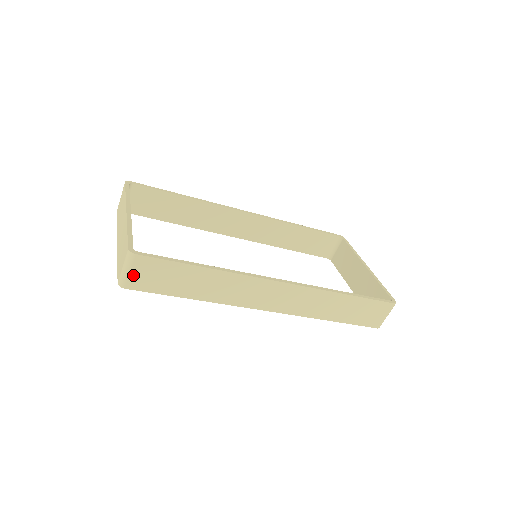
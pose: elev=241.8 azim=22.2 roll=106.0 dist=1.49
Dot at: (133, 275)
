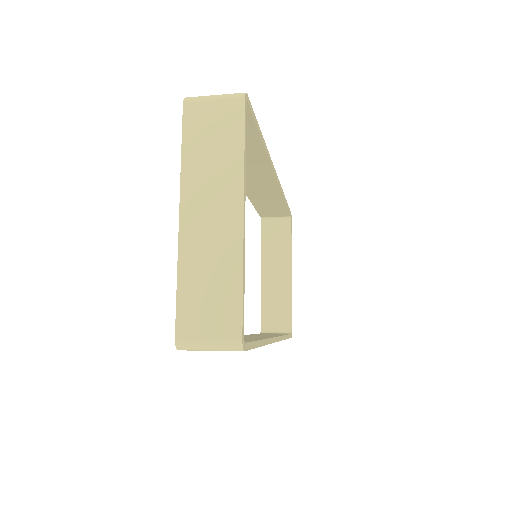
Dot at: (207, 350)
